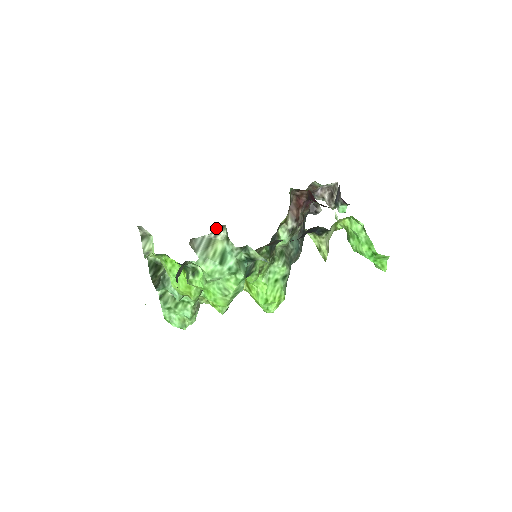
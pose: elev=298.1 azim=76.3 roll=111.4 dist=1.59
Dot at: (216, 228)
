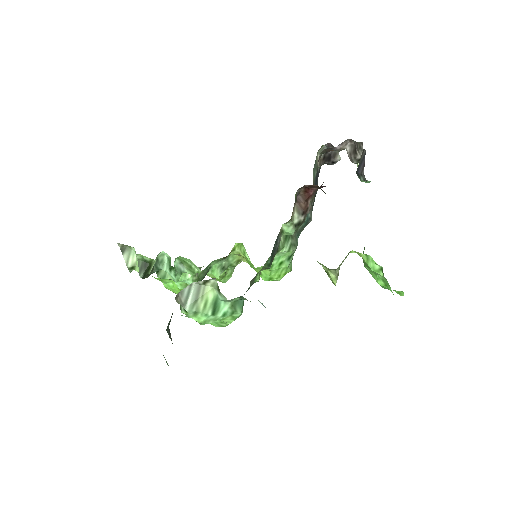
Dot at: occluded
